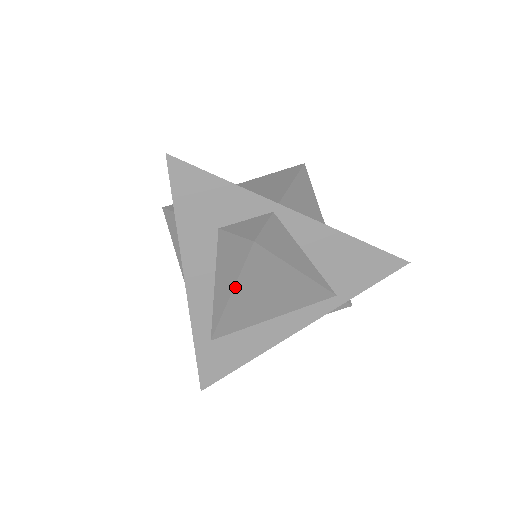
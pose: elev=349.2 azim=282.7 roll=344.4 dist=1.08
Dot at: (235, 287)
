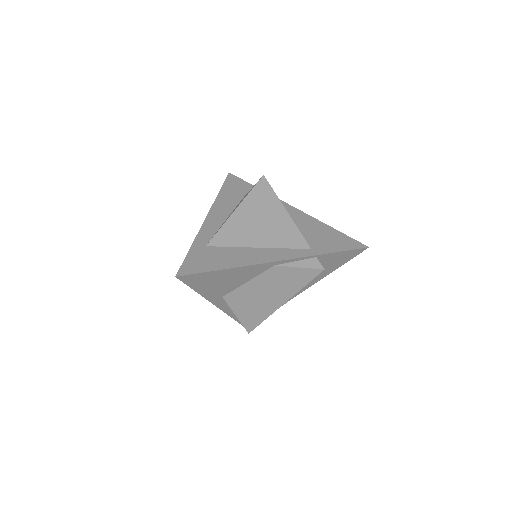
Dot at: (242, 203)
